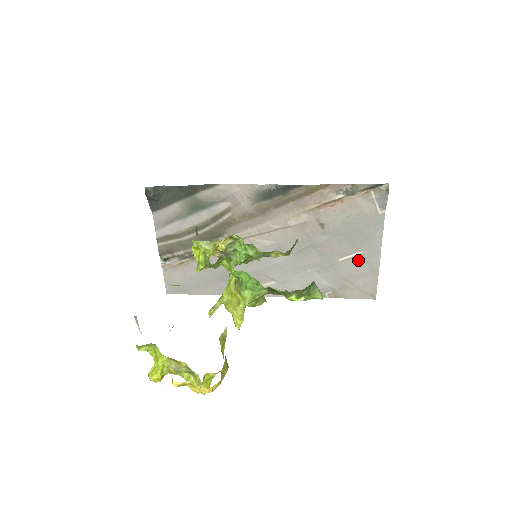
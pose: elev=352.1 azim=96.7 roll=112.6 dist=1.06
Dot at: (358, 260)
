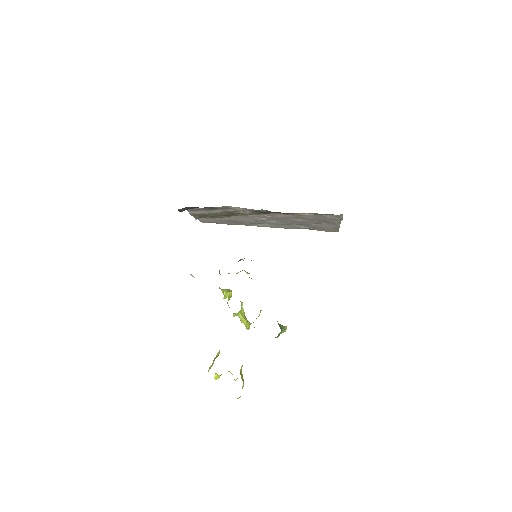
Dot at: (325, 225)
